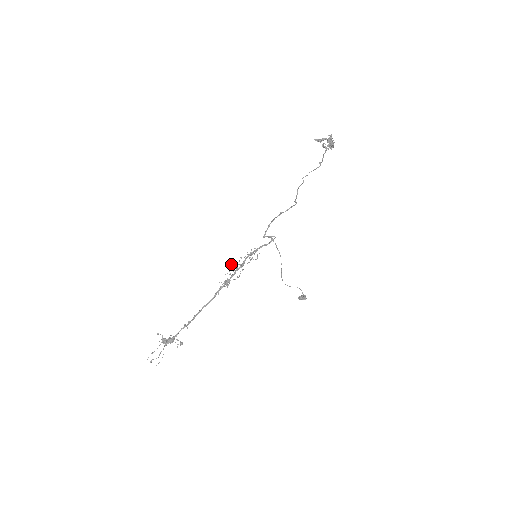
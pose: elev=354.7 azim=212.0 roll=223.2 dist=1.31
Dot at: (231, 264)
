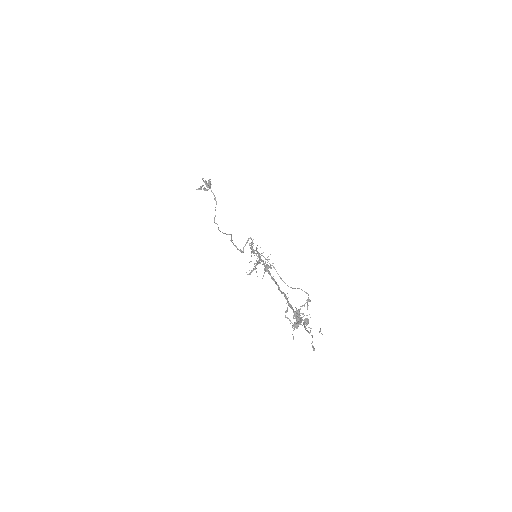
Dot at: (250, 273)
